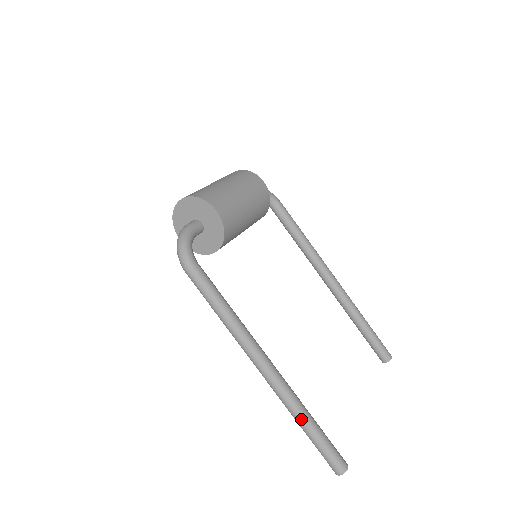
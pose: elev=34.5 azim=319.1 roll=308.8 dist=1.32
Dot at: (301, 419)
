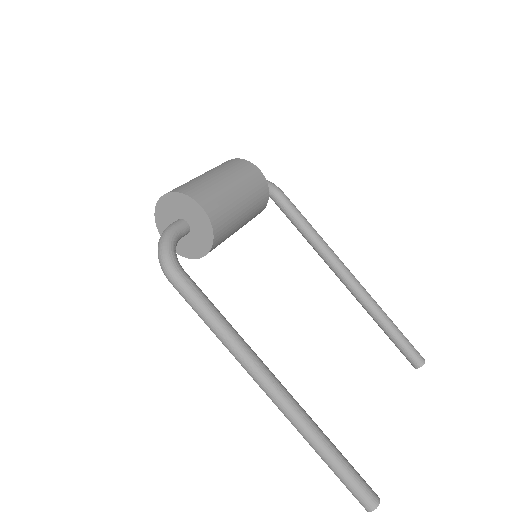
Dot at: (319, 447)
